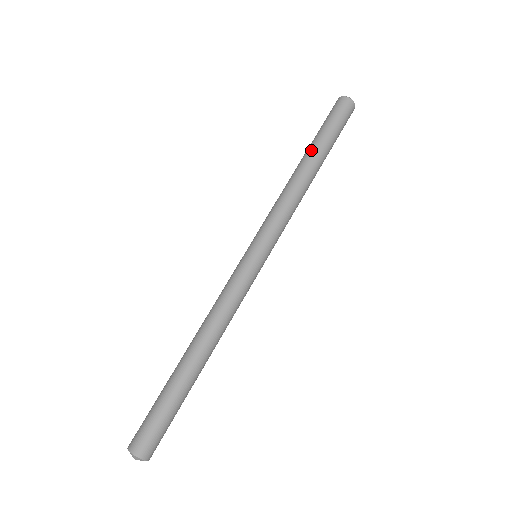
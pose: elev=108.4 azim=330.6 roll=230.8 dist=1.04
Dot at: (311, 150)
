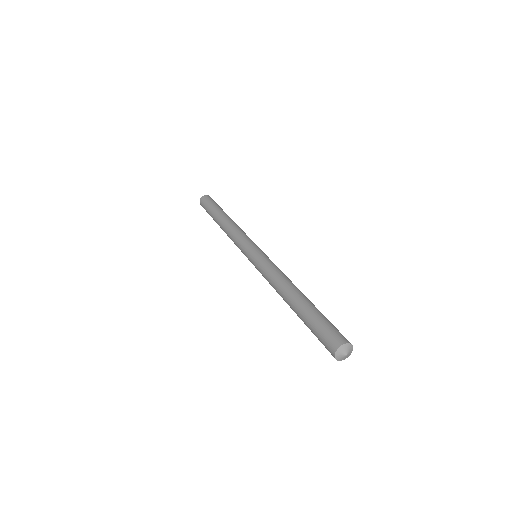
Dot at: (219, 214)
